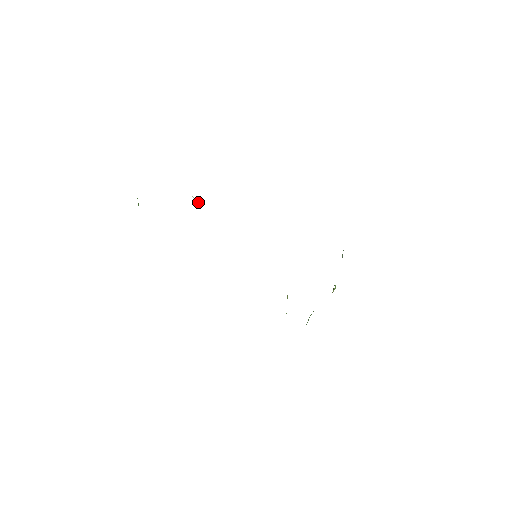
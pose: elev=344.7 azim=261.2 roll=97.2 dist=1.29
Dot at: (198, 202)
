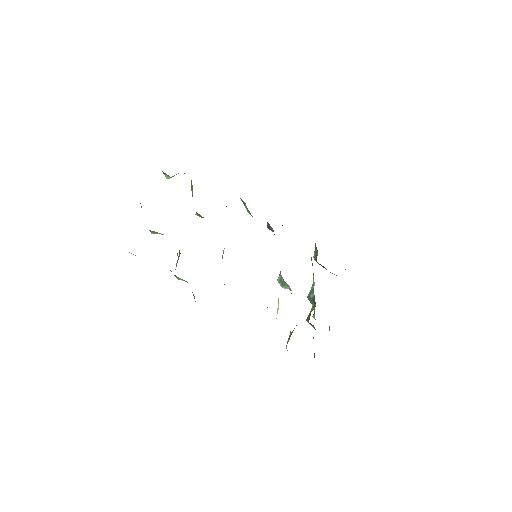
Dot at: occluded
